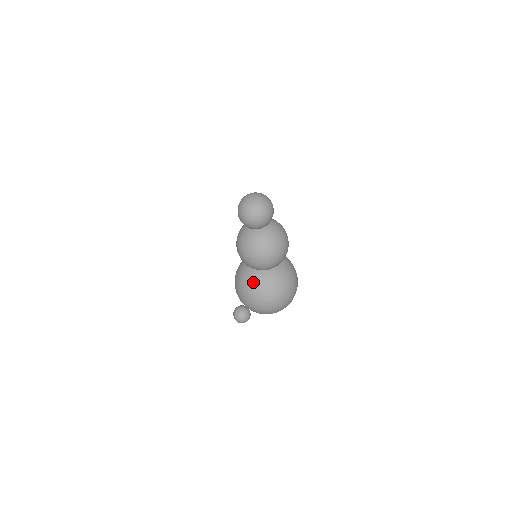
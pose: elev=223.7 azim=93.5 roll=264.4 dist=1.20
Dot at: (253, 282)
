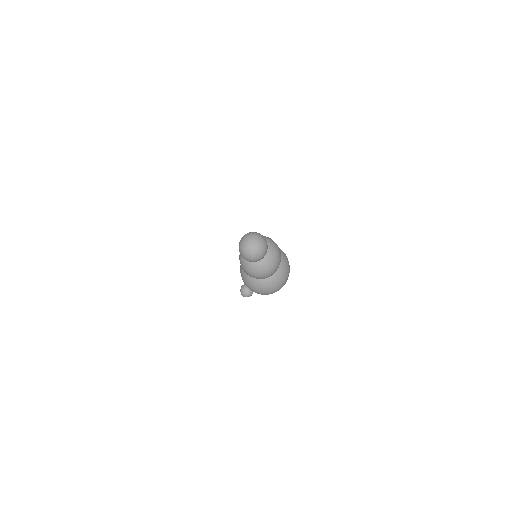
Dot at: (254, 281)
